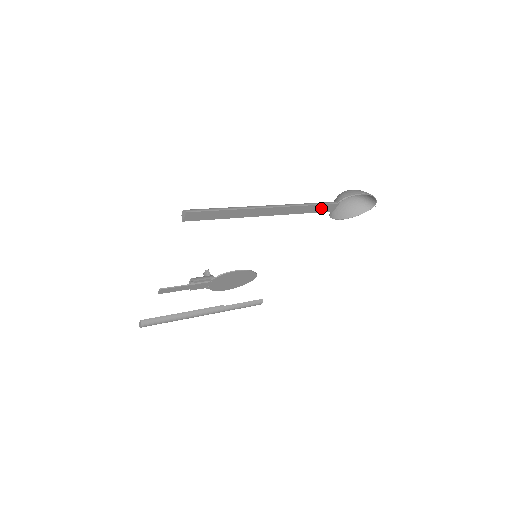
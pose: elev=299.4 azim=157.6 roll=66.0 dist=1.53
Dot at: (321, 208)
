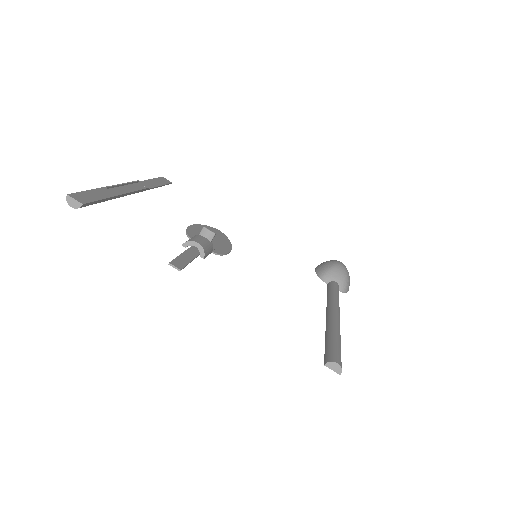
Dot at: occluded
